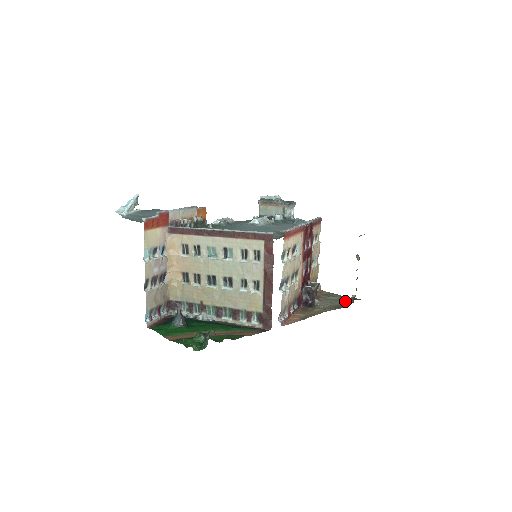
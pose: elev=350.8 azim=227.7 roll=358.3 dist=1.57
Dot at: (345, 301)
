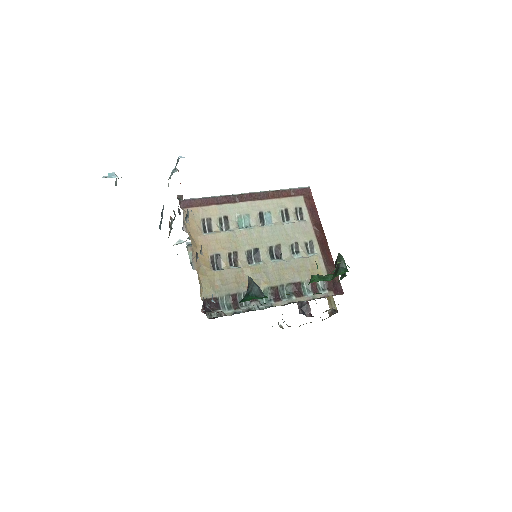
Dot at: occluded
